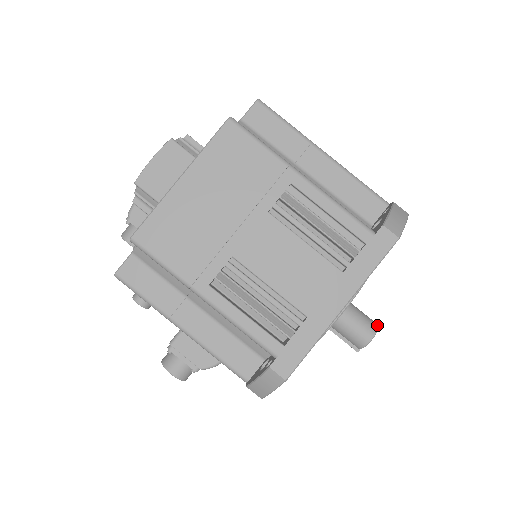
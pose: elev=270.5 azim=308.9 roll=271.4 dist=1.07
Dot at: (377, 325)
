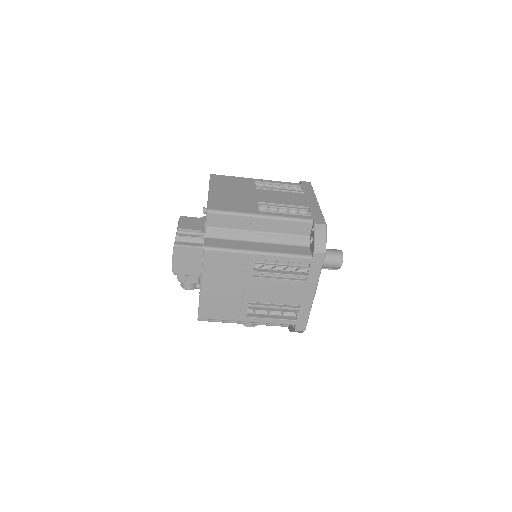
Dot at: (342, 254)
